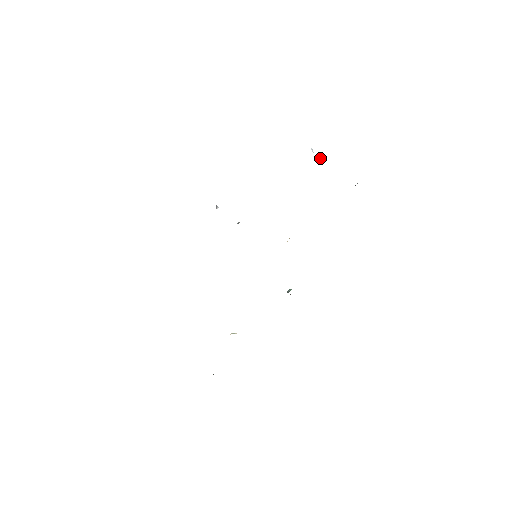
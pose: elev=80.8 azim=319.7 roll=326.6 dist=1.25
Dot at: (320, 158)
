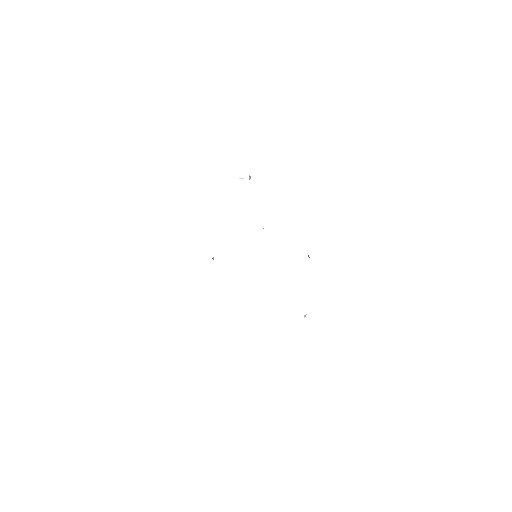
Dot at: (249, 177)
